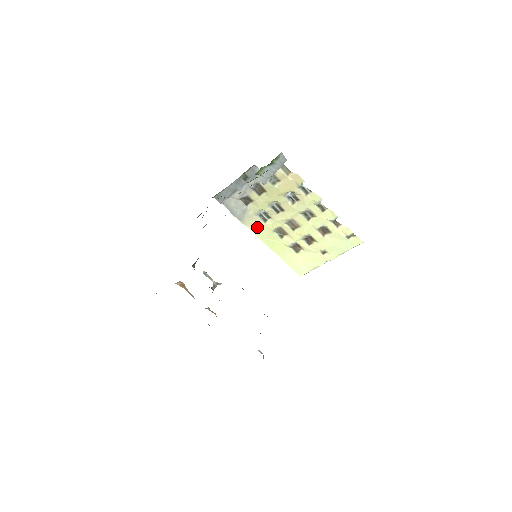
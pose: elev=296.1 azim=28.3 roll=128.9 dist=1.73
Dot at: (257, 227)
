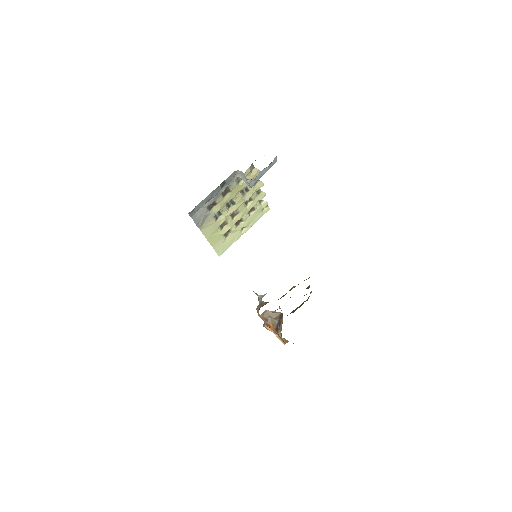
Dot at: (209, 227)
